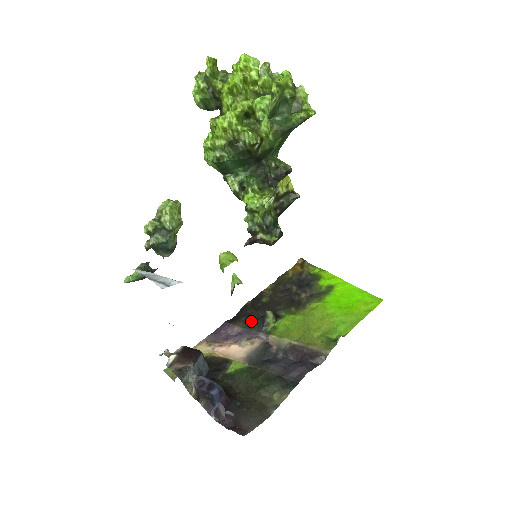
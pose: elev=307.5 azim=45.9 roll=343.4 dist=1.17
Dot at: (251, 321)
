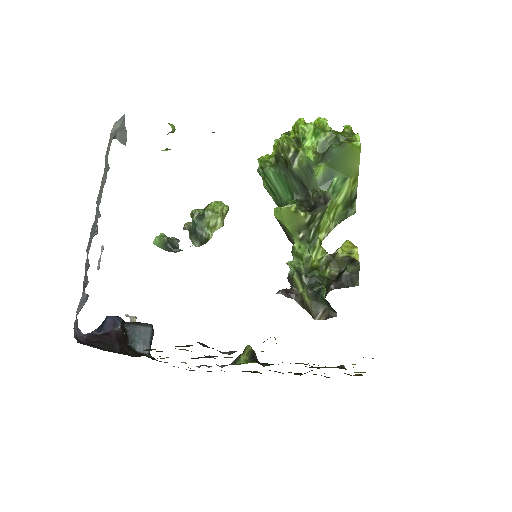
Dot at: occluded
